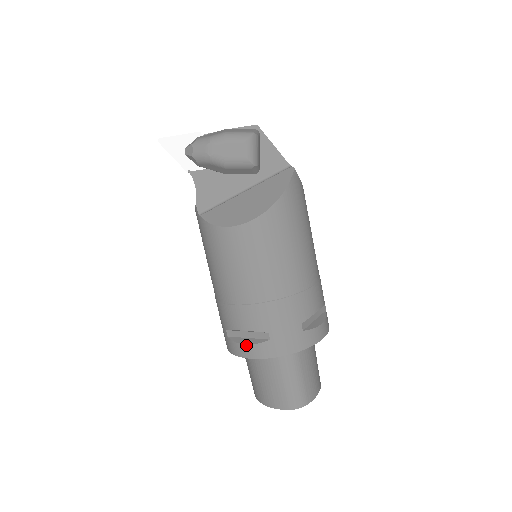
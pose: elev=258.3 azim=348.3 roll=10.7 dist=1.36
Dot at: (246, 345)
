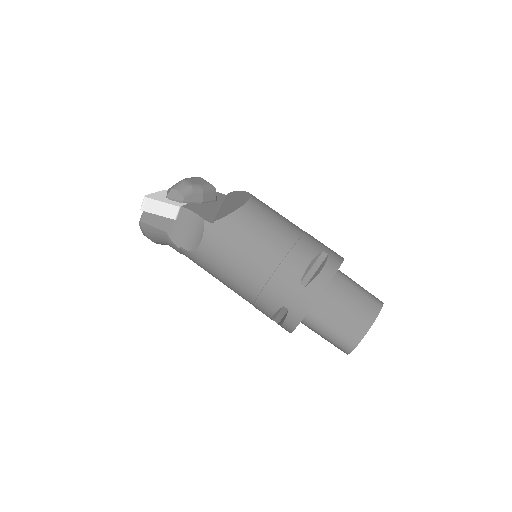
Dot at: (322, 269)
